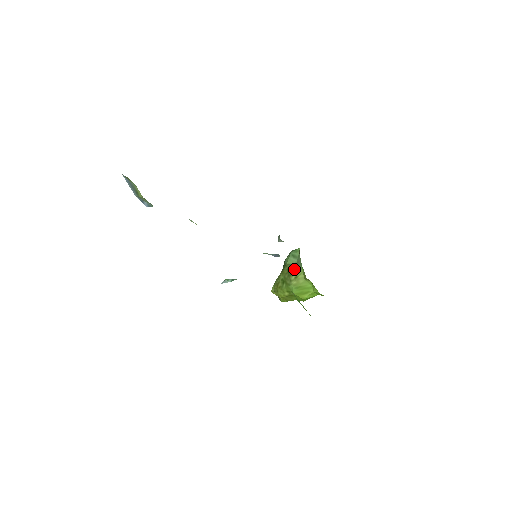
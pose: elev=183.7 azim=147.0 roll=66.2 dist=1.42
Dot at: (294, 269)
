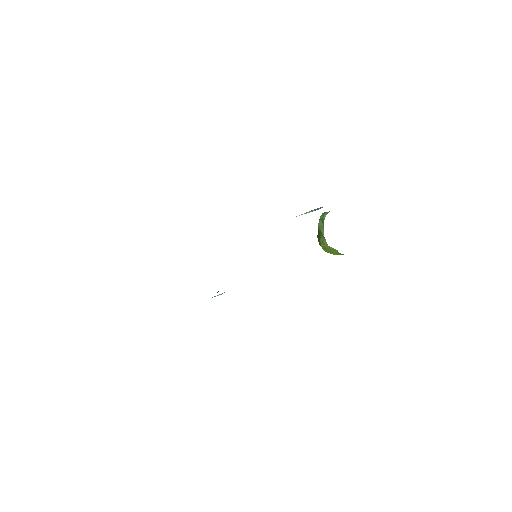
Dot at: (321, 234)
